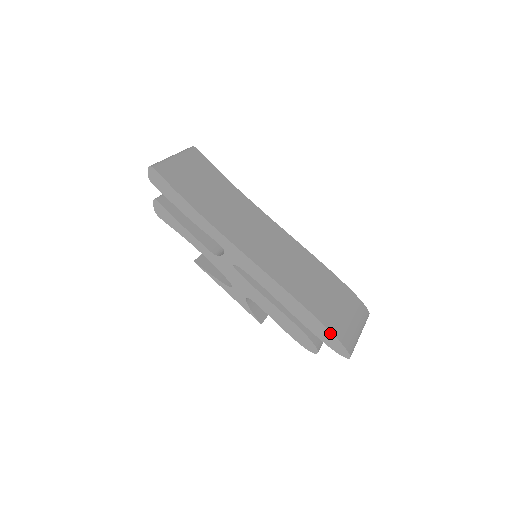
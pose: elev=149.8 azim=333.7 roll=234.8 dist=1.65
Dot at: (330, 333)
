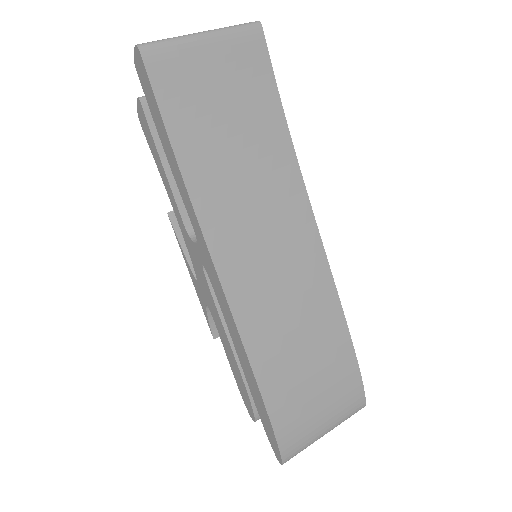
Dot at: (272, 430)
